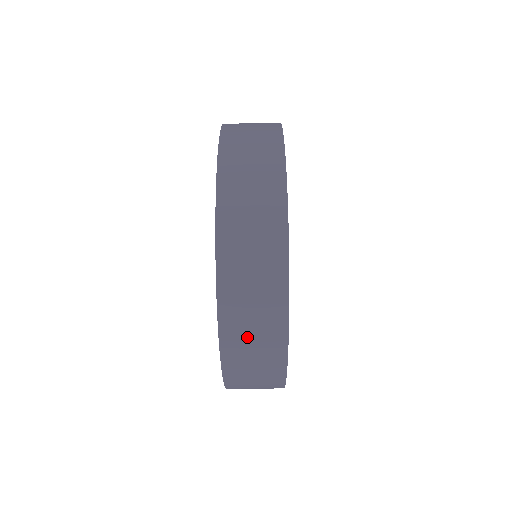
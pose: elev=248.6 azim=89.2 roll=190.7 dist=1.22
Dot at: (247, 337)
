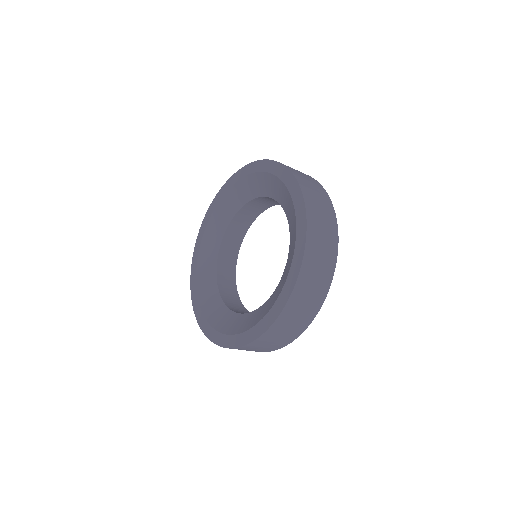
Dot at: occluded
